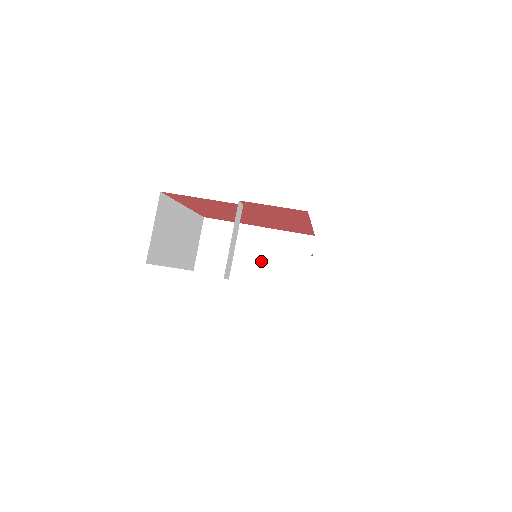
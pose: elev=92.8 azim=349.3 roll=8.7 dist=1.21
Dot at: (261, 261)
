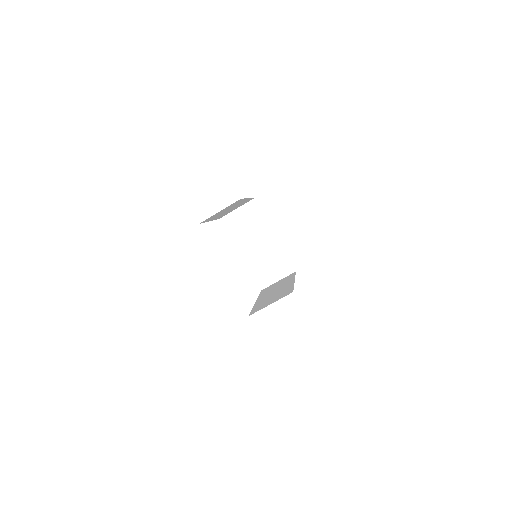
Dot at: (257, 253)
